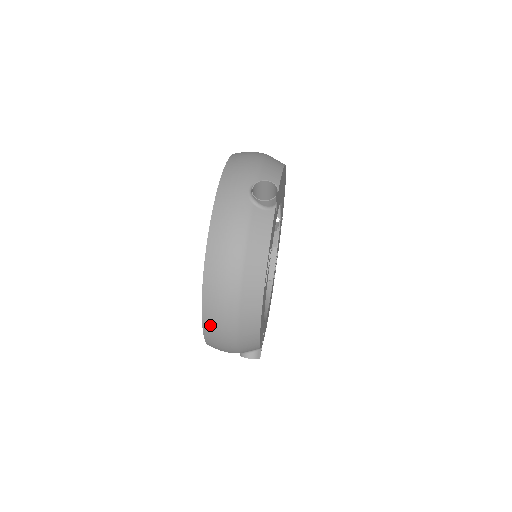
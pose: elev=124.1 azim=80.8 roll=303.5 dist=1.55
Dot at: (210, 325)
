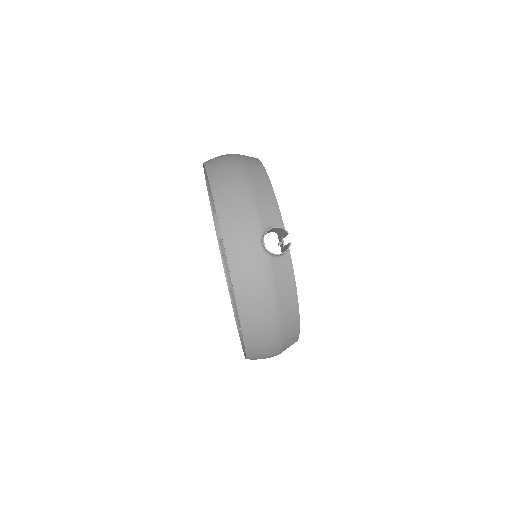
Dot at: (255, 358)
